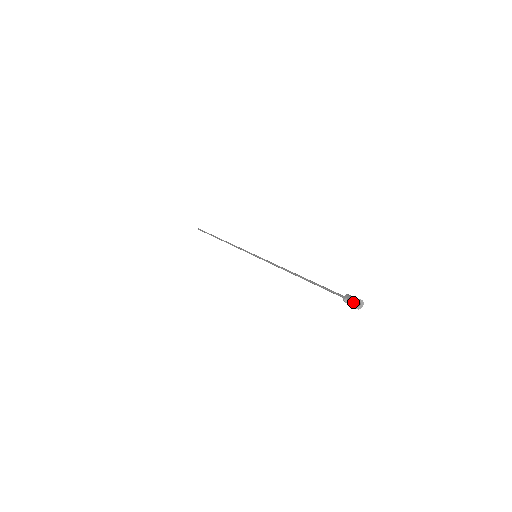
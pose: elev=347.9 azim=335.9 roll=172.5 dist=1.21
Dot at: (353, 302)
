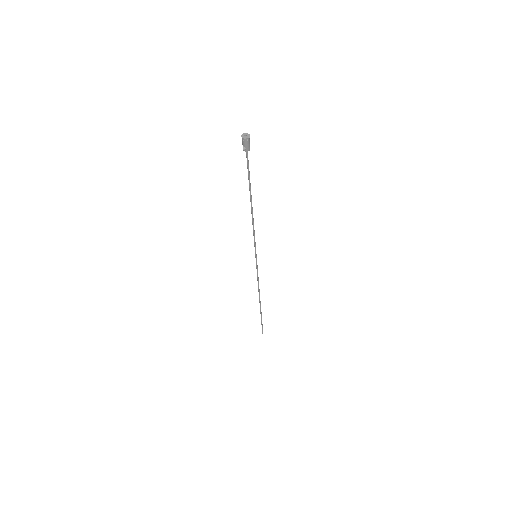
Dot at: occluded
